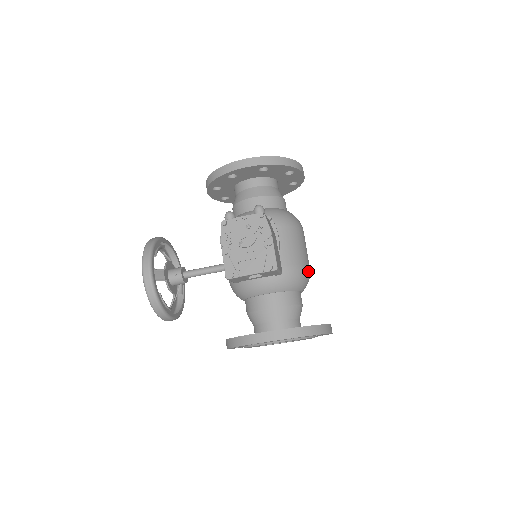
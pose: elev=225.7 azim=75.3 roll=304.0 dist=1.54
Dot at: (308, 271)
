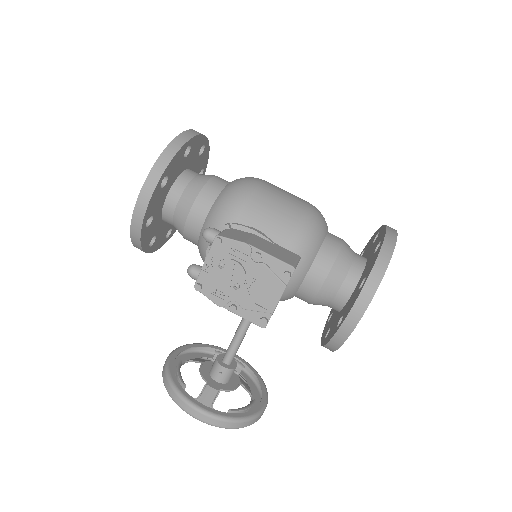
Dot at: (312, 210)
